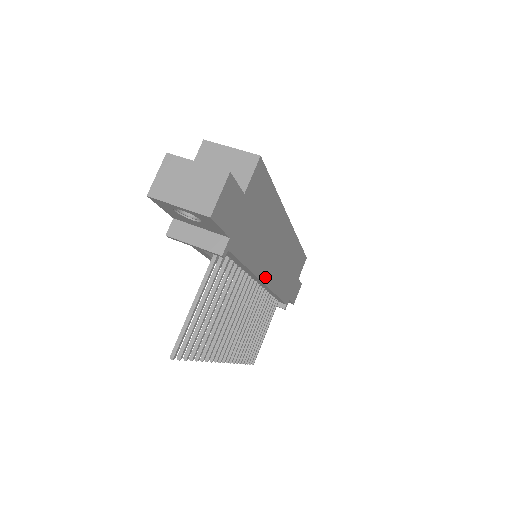
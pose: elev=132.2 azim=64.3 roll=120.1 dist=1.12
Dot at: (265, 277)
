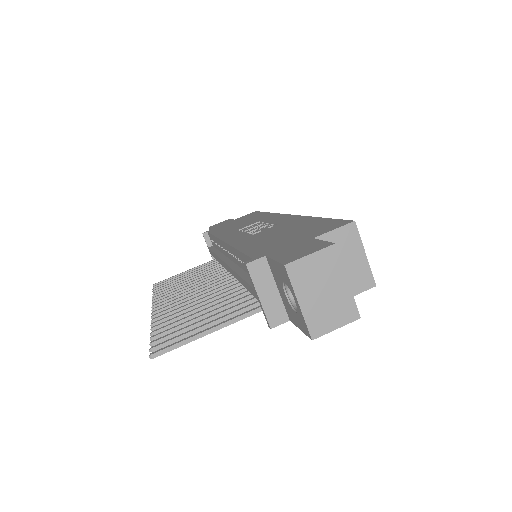
Dot at: occluded
